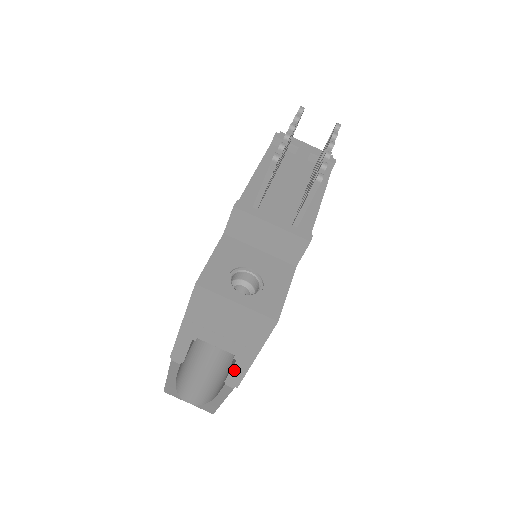
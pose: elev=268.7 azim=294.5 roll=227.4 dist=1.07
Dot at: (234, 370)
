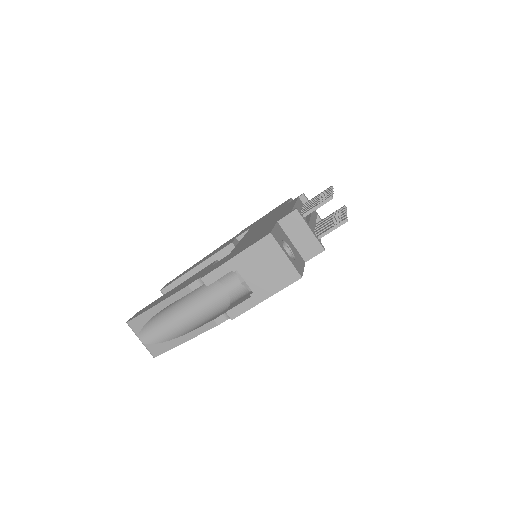
Dot at: (242, 304)
